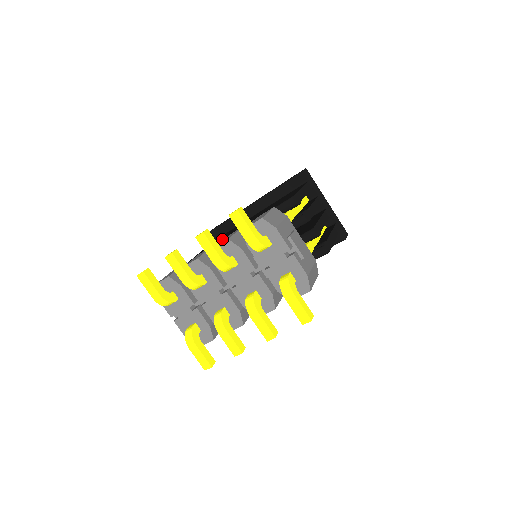
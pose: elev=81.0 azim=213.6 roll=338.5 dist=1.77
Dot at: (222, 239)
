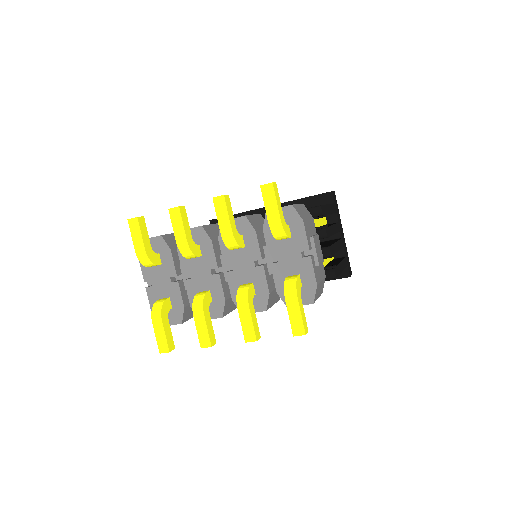
Dot at: occluded
